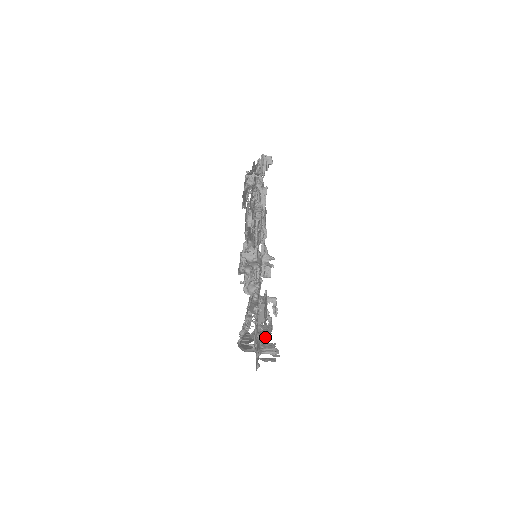
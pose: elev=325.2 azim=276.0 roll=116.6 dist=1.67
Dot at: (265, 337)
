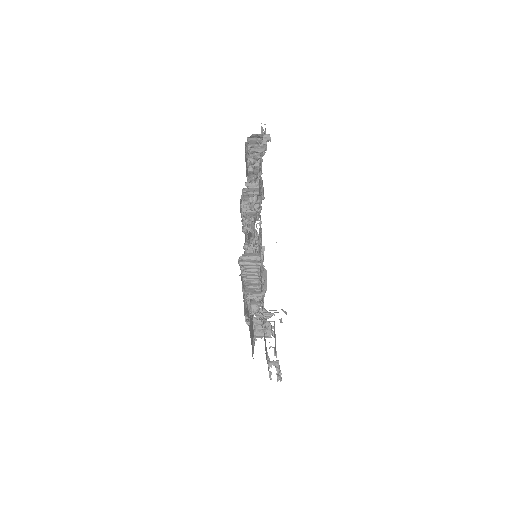
Dot at: occluded
